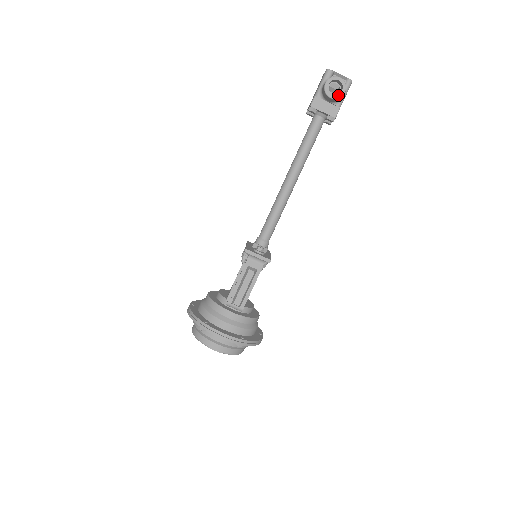
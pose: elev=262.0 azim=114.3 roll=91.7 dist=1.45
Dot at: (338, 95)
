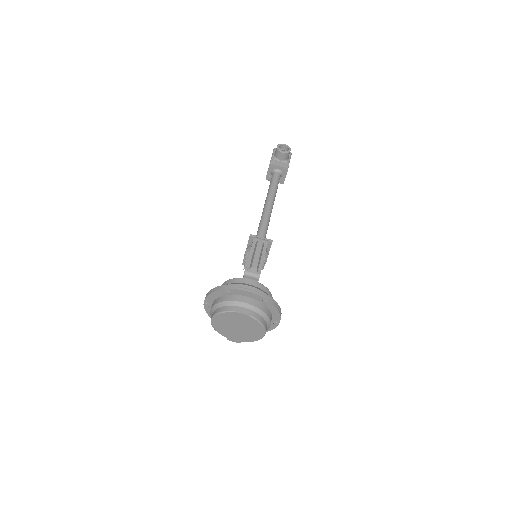
Dot at: (287, 151)
